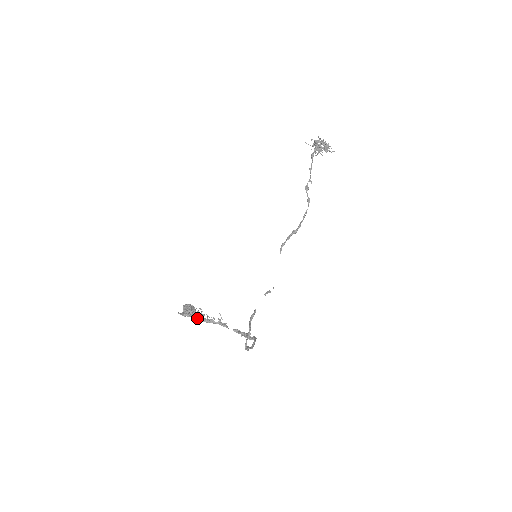
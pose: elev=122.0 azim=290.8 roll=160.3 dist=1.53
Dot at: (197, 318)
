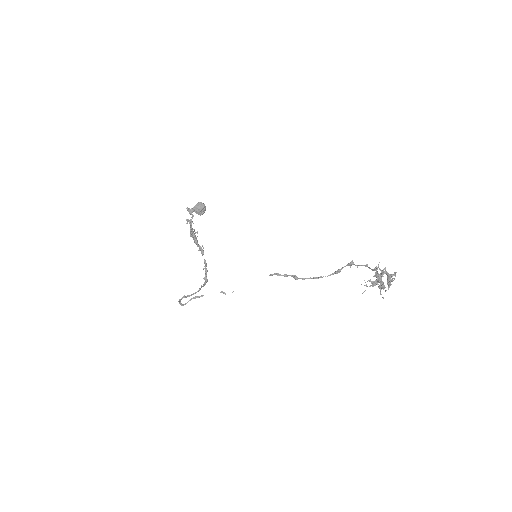
Dot at: (190, 231)
